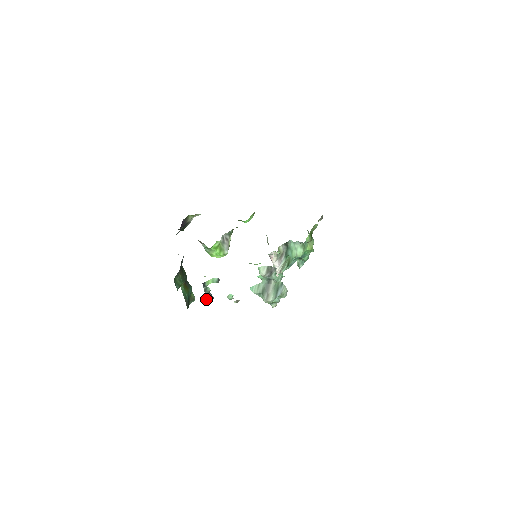
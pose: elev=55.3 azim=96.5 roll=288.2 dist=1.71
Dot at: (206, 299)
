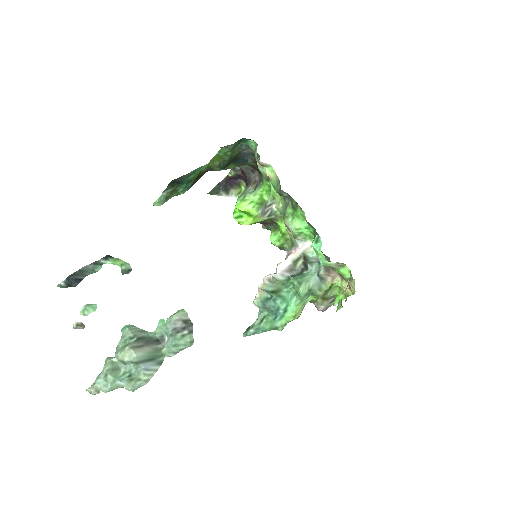
Dot at: (78, 270)
